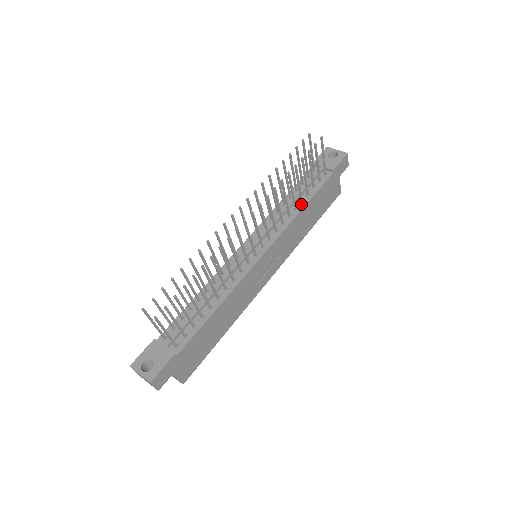
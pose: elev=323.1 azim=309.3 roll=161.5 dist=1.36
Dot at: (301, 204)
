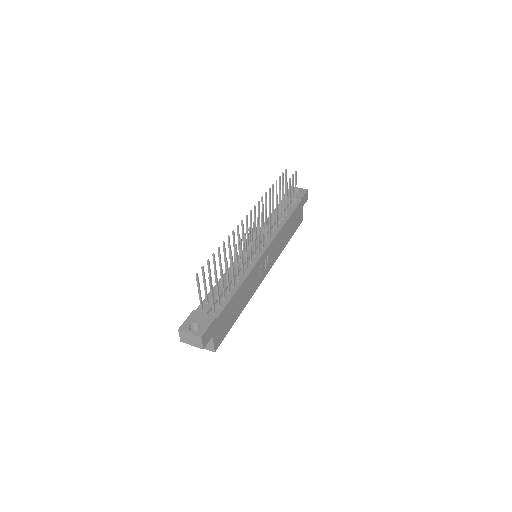
Dot at: (283, 220)
